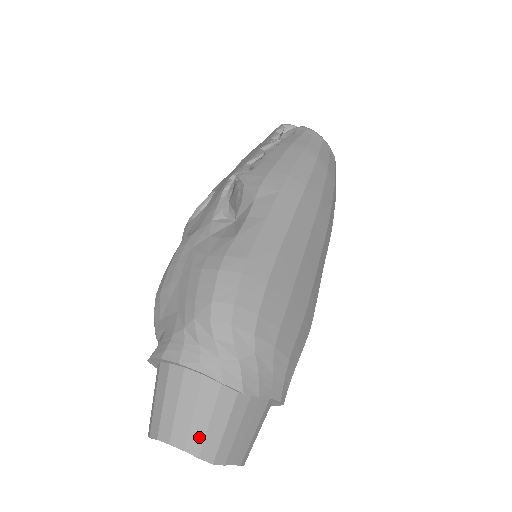
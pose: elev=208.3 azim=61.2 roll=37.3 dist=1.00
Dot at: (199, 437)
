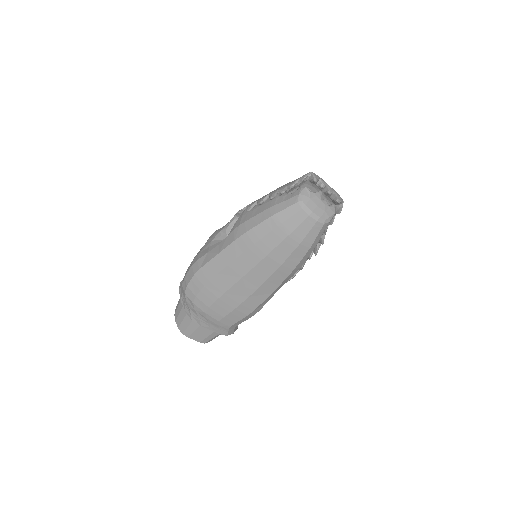
Dot at: (180, 321)
